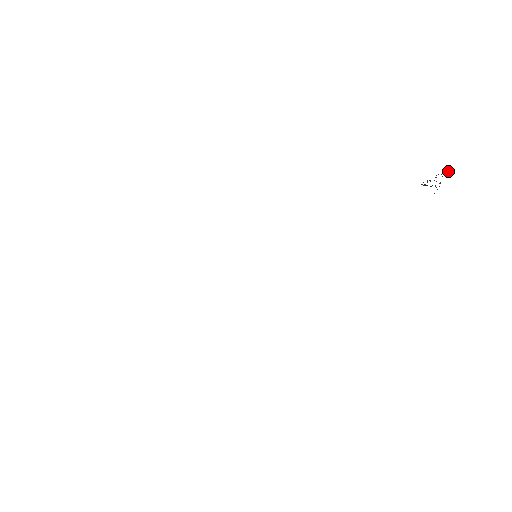
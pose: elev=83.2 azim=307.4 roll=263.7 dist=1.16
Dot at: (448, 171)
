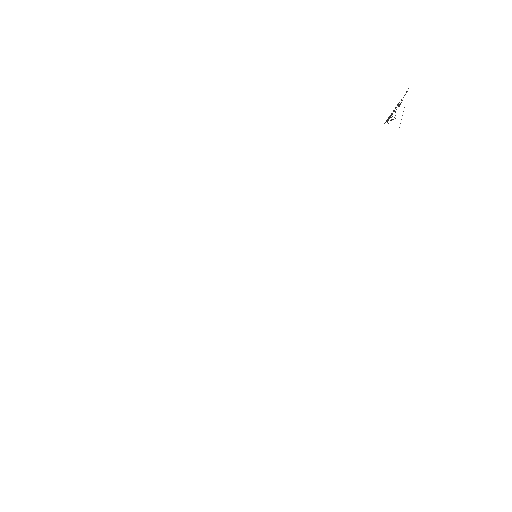
Dot at: occluded
